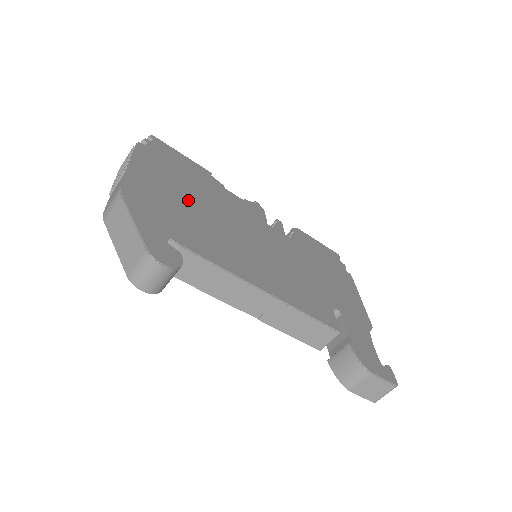
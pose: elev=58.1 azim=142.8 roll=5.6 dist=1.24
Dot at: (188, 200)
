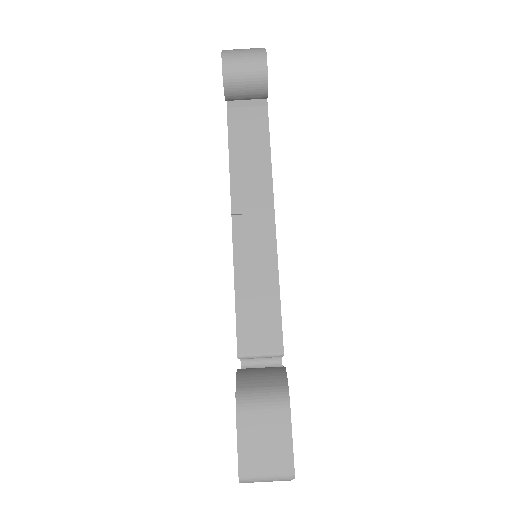
Dot at: occluded
